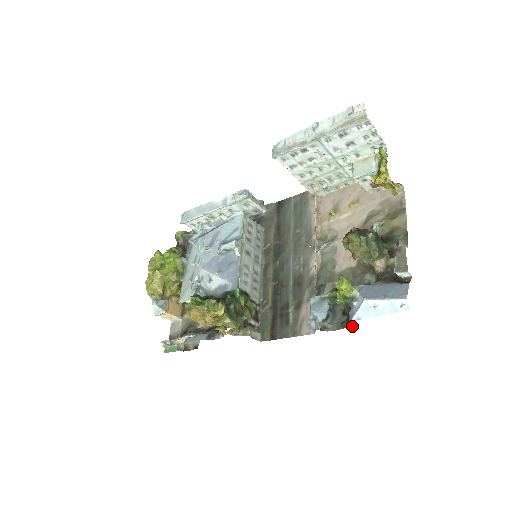
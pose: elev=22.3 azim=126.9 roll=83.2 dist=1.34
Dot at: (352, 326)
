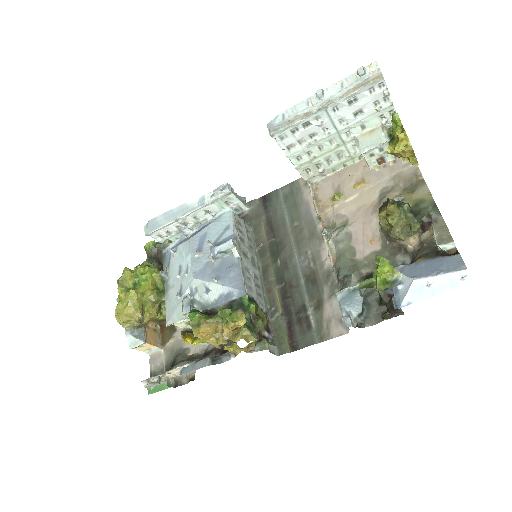
Dot at: (396, 315)
